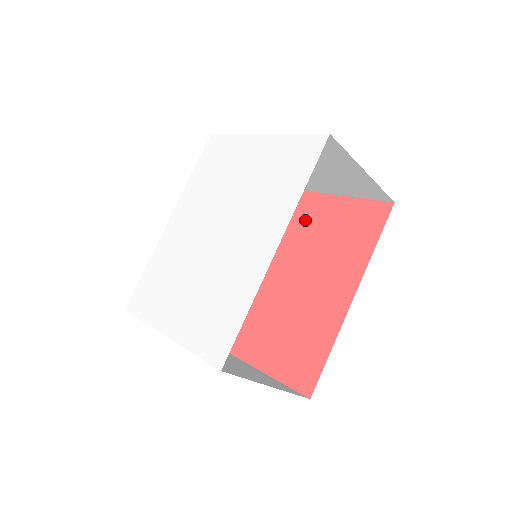
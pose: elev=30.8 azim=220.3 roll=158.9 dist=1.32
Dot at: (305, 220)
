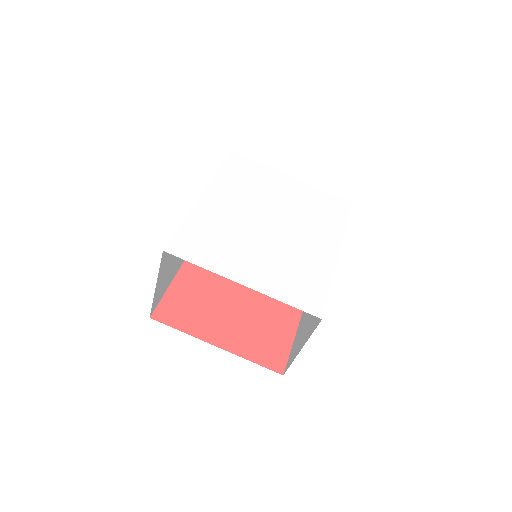
Dot at: occluded
